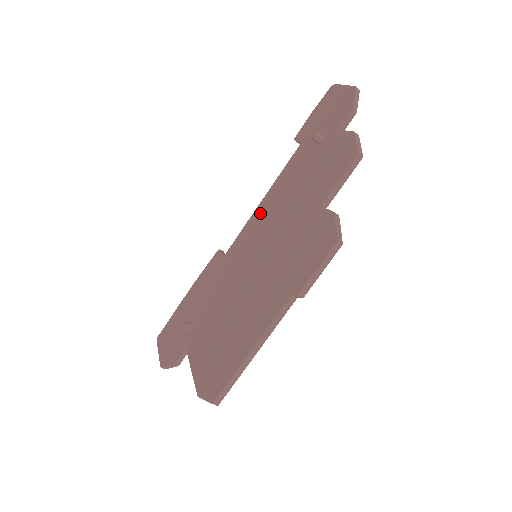
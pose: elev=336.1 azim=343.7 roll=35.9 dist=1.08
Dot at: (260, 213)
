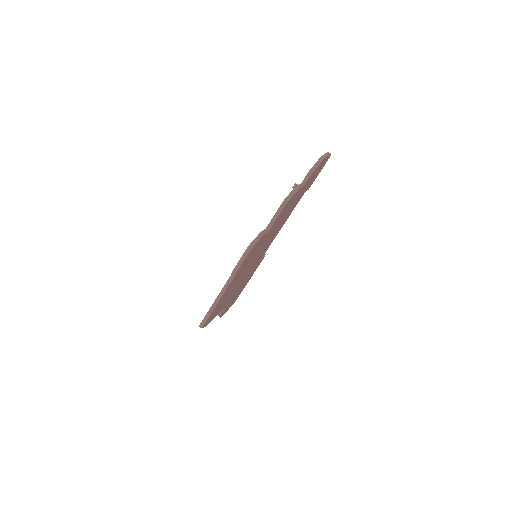
Dot at: occluded
